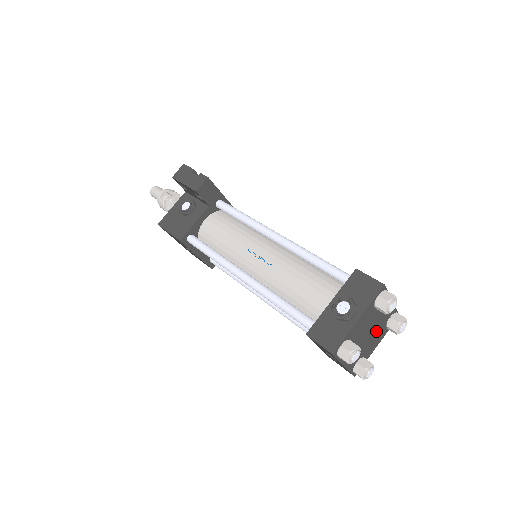
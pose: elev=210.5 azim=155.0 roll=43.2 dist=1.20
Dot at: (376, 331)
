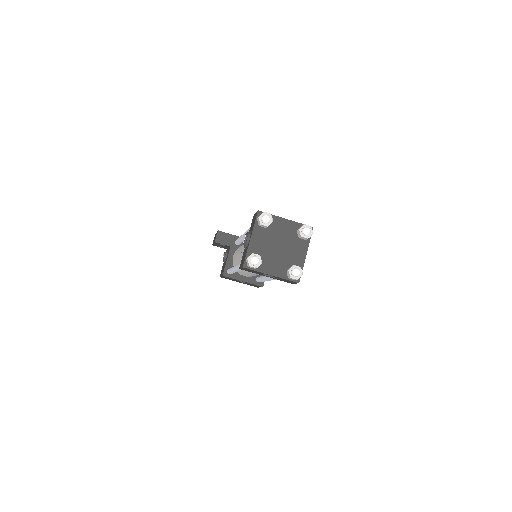
Dot at: (289, 244)
